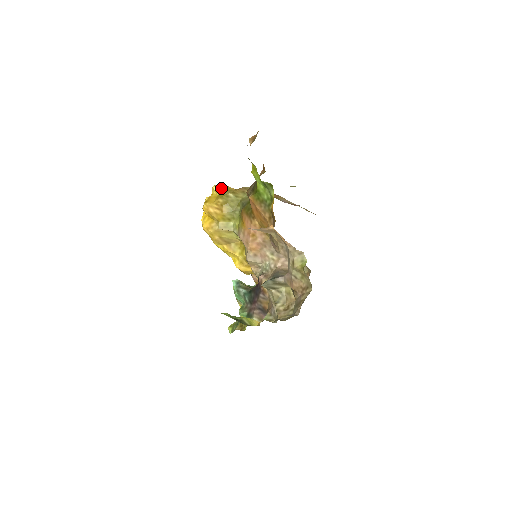
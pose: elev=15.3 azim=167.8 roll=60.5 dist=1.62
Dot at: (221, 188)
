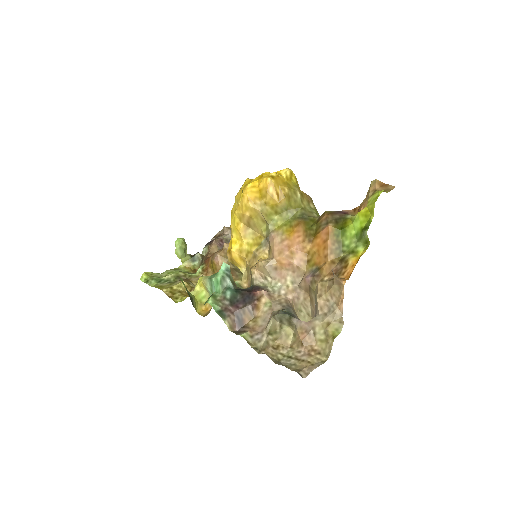
Dot at: (293, 177)
